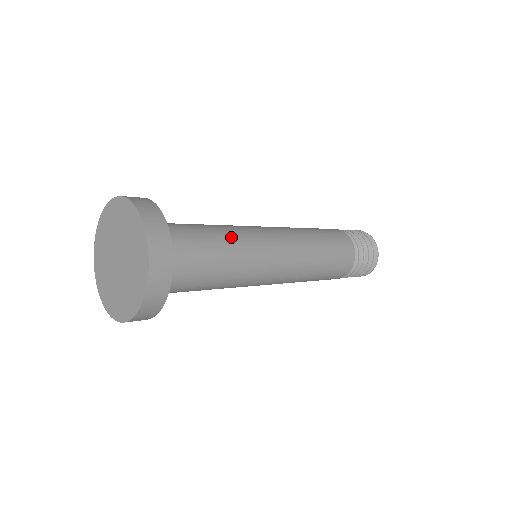
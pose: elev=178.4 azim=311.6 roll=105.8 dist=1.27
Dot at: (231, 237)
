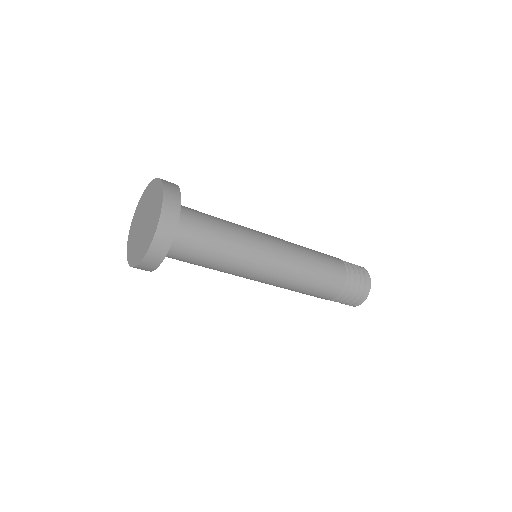
Dot at: (233, 244)
